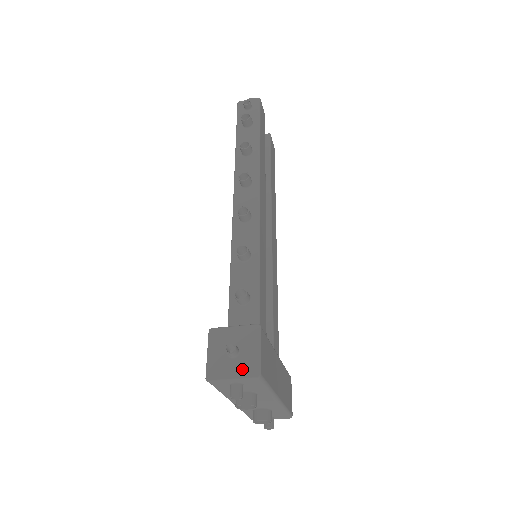
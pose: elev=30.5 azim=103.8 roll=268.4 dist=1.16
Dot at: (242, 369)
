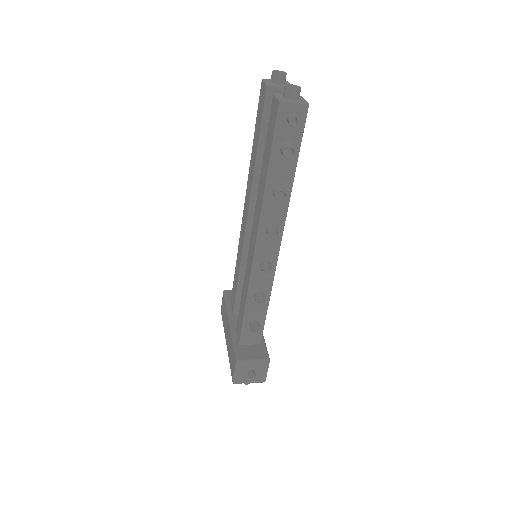
Dot at: (255, 379)
